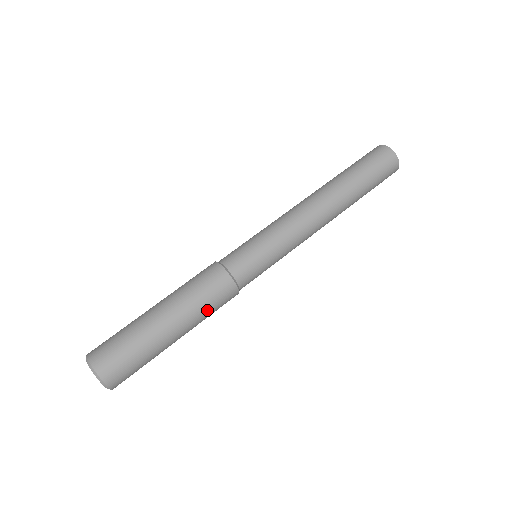
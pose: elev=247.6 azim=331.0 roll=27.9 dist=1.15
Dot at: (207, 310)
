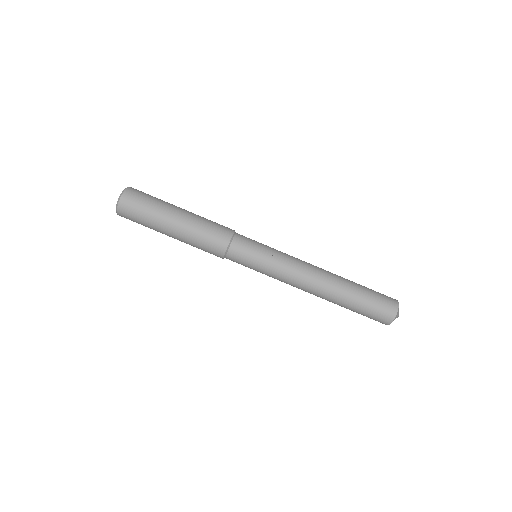
Dot at: (202, 233)
